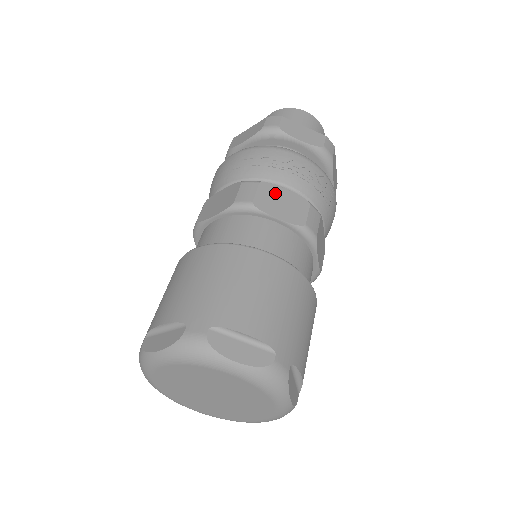
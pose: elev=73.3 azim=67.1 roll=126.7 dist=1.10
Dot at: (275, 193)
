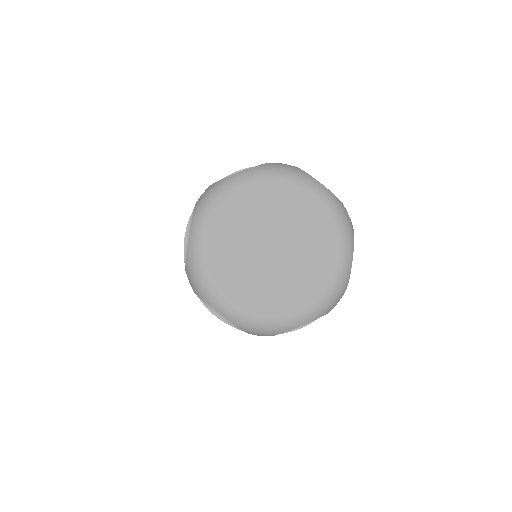
Dot at: occluded
